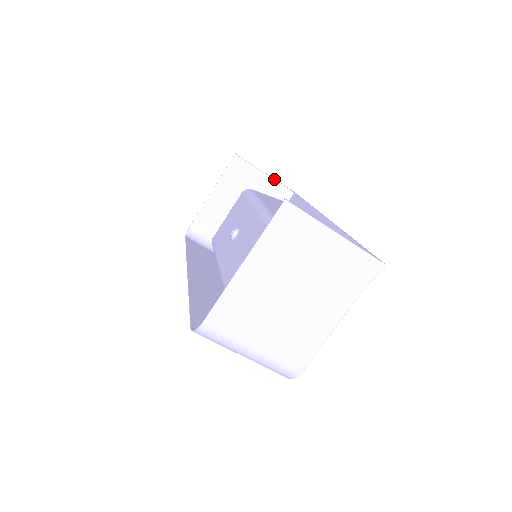
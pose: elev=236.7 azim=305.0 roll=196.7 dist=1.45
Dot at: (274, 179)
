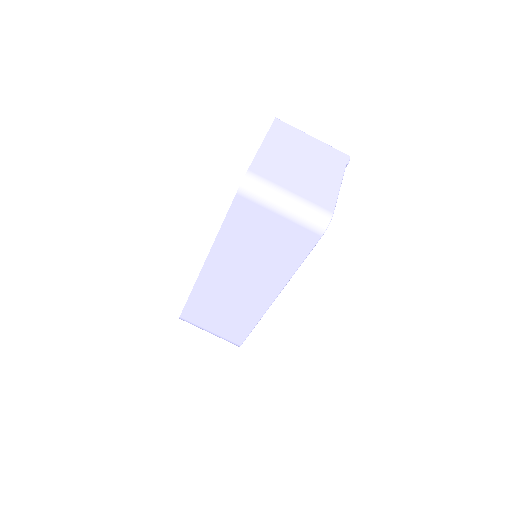
Dot at: occluded
